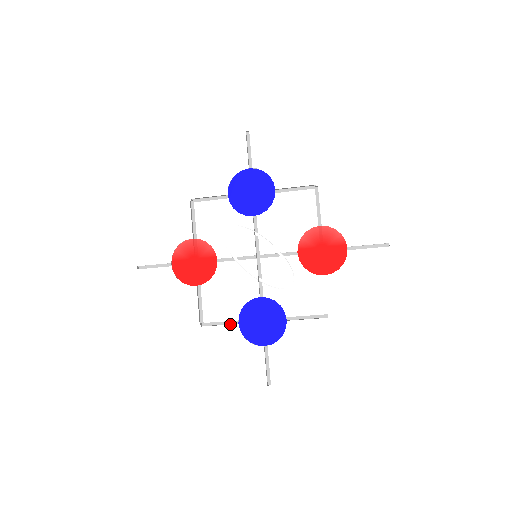
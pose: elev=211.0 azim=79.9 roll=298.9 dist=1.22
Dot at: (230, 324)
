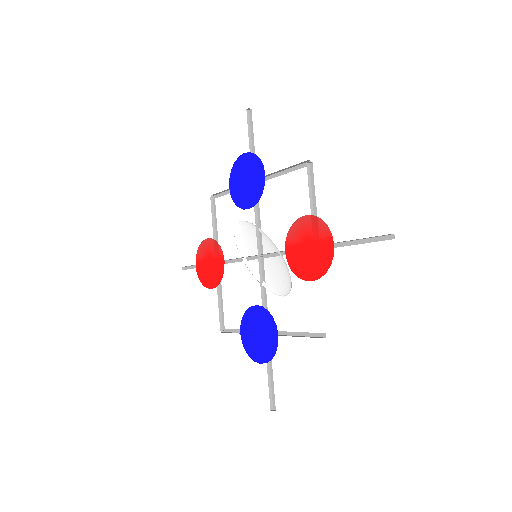
Dot at: occluded
